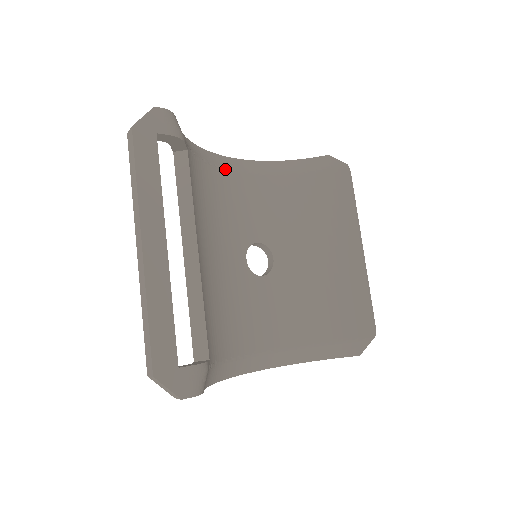
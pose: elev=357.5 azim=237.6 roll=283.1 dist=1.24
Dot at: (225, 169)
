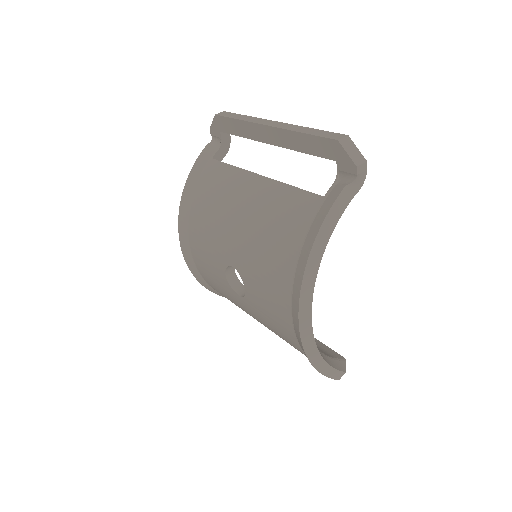
Dot at: occluded
